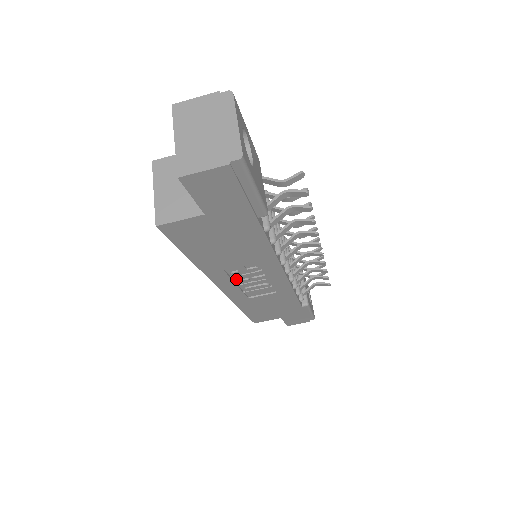
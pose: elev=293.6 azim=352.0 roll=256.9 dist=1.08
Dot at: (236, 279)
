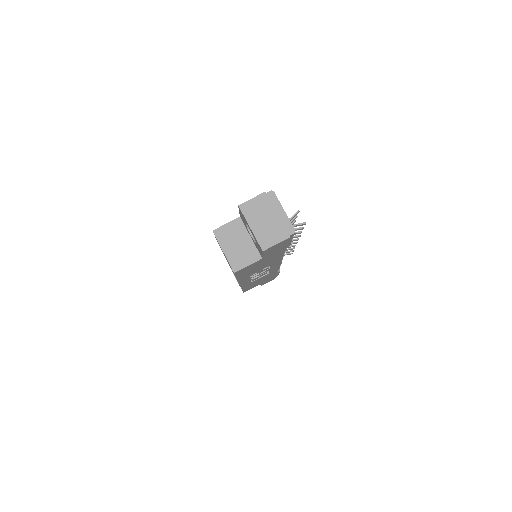
Dot at: occluded
